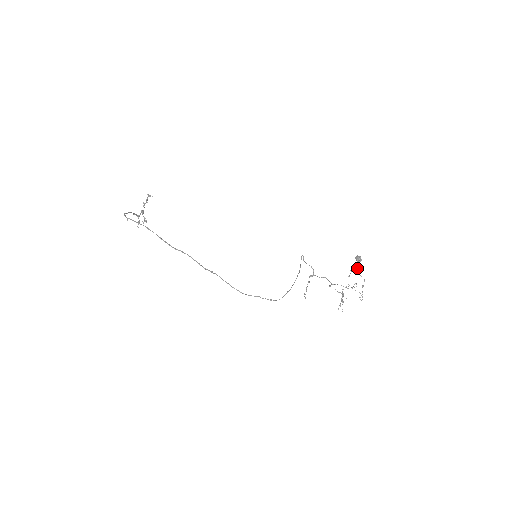
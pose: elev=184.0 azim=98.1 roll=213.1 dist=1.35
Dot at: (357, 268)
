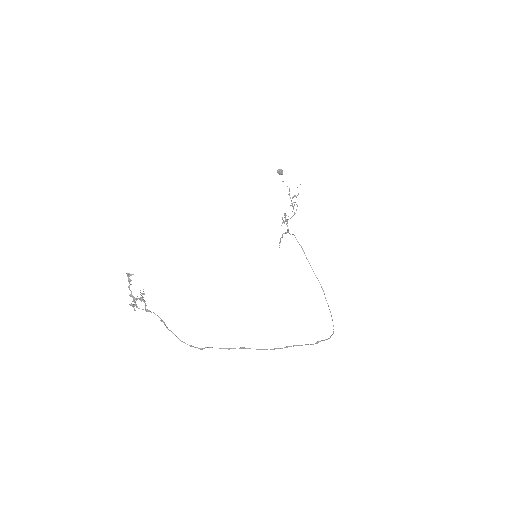
Dot at: occluded
